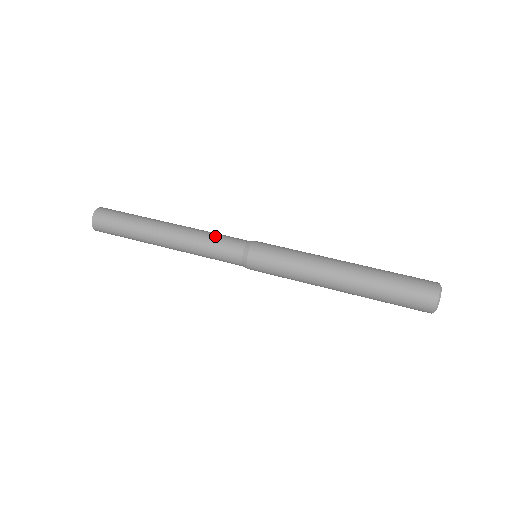
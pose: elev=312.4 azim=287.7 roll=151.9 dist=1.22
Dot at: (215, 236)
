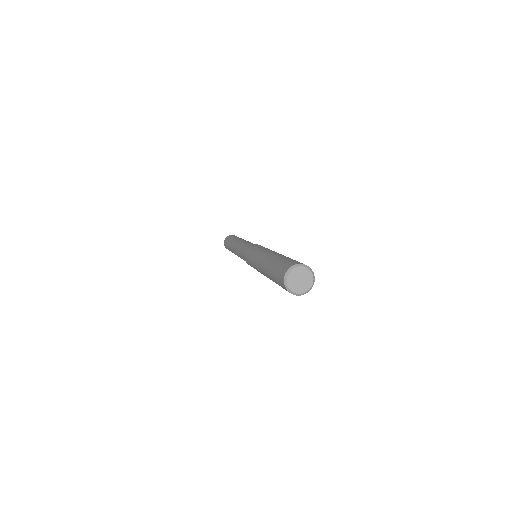
Dot at: (250, 242)
